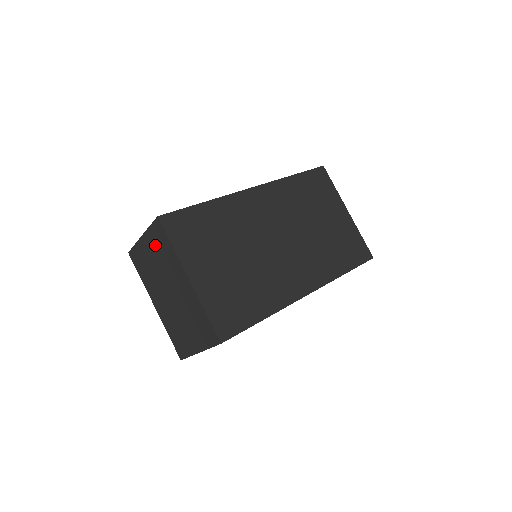
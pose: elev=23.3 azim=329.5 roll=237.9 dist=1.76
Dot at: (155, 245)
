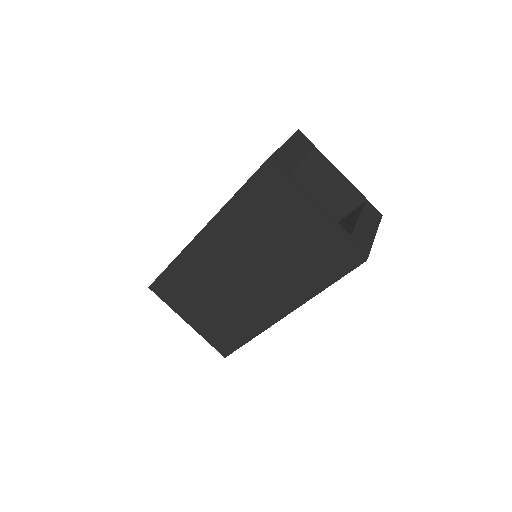
Dot at: occluded
